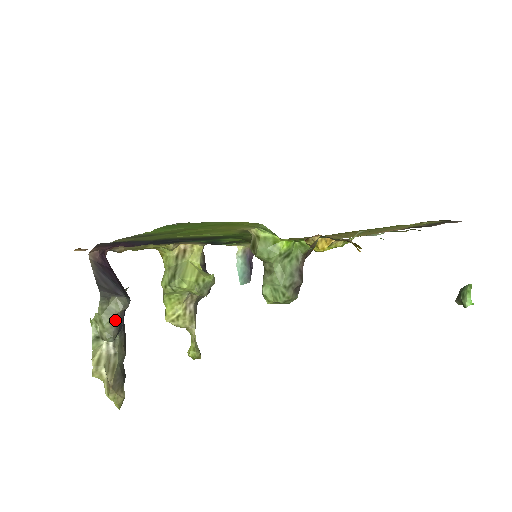
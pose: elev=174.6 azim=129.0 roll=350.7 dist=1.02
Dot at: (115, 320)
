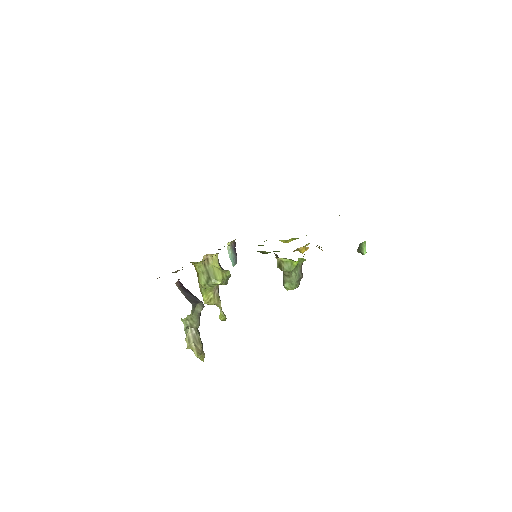
Dot at: (199, 316)
